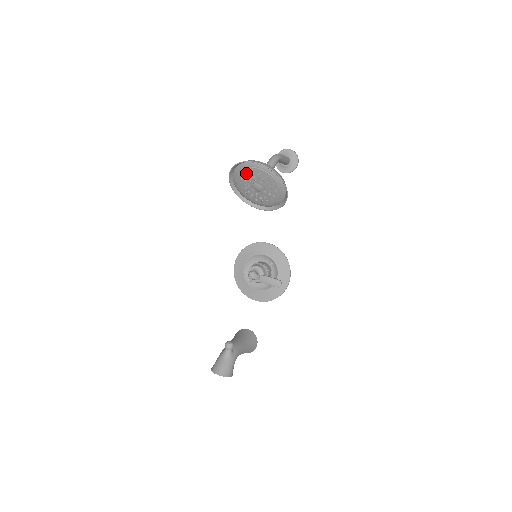
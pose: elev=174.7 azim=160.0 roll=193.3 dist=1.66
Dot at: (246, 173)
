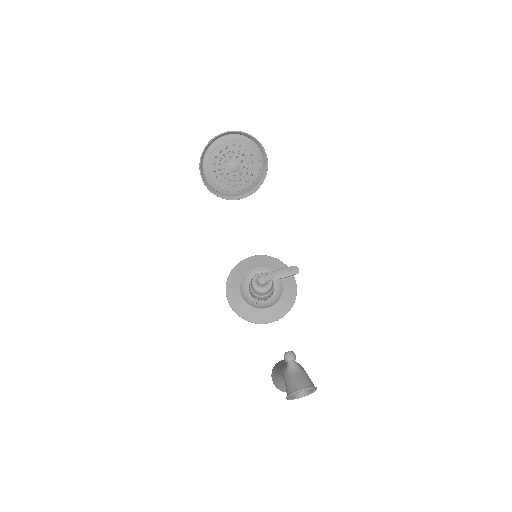
Dot at: (219, 153)
